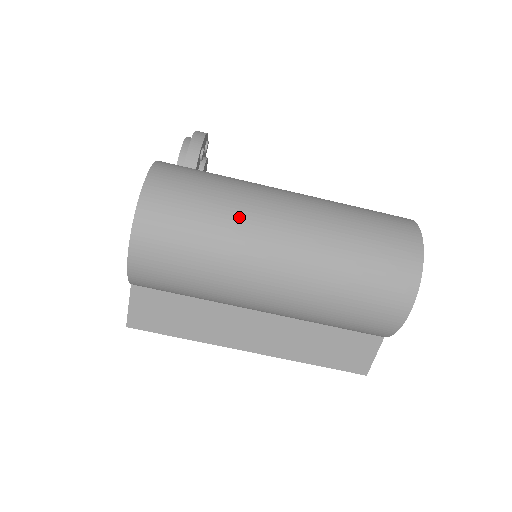
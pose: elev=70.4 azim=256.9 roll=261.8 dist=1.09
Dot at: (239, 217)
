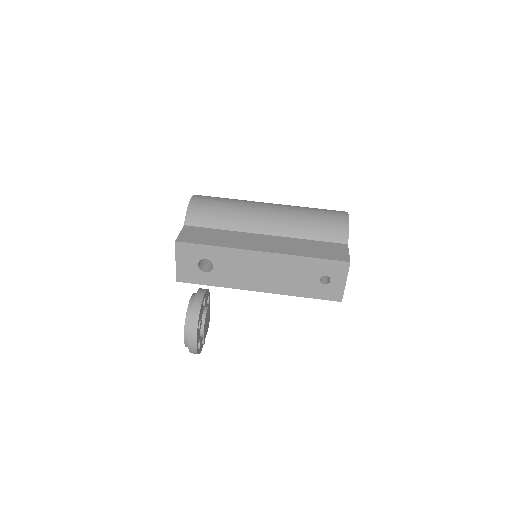
Dot at: occluded
